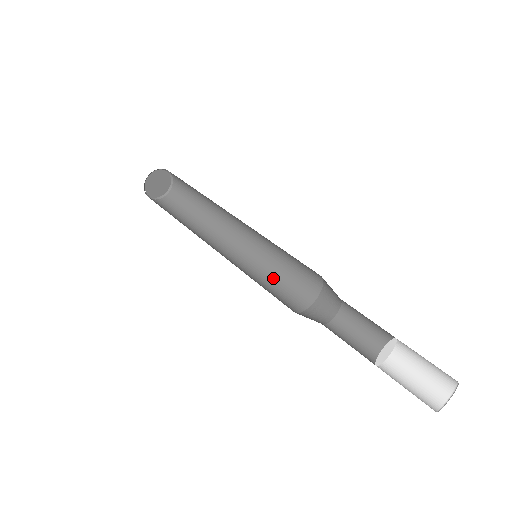
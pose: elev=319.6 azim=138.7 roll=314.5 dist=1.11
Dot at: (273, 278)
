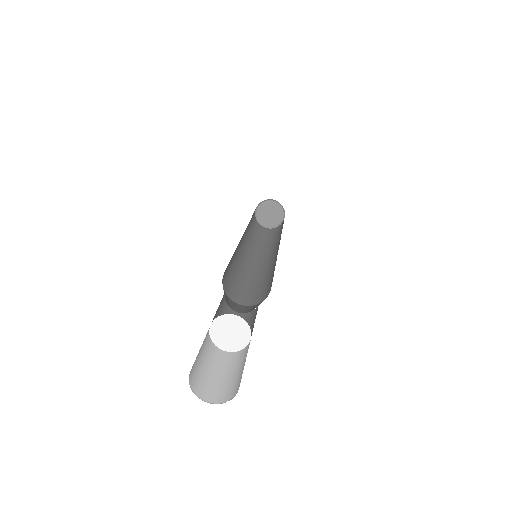
Dot at: (273, 273)
